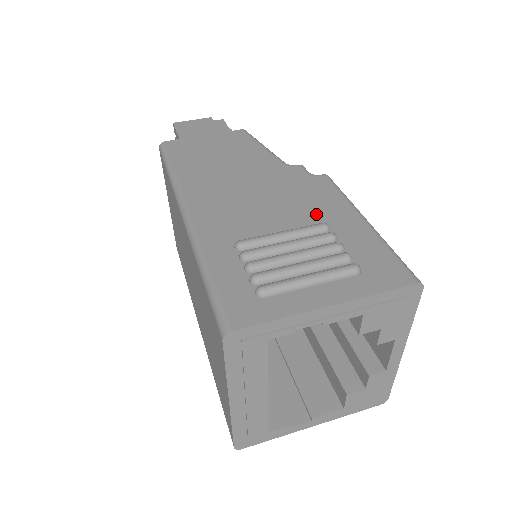
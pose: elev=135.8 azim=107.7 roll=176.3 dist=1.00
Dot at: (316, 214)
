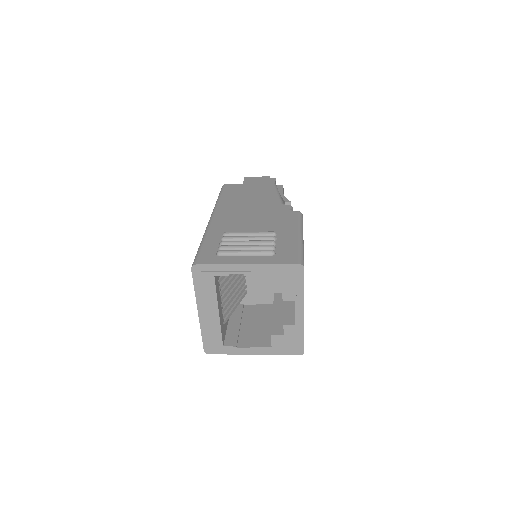
Dot at: (276, 228)
